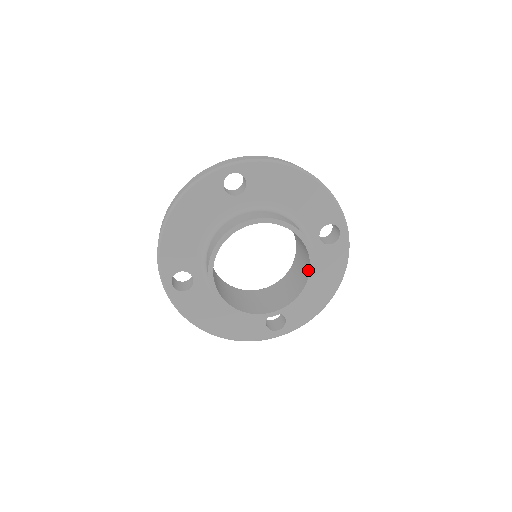
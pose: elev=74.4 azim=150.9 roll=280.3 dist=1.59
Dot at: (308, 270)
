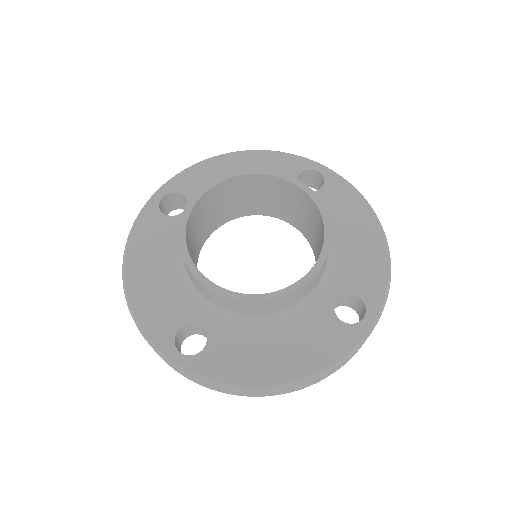
Dot at: (308, 200)
